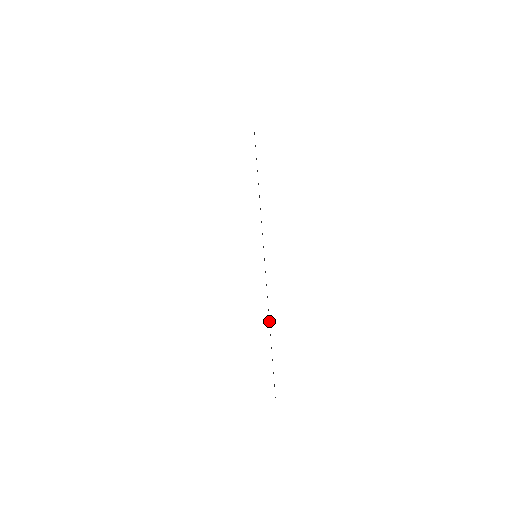
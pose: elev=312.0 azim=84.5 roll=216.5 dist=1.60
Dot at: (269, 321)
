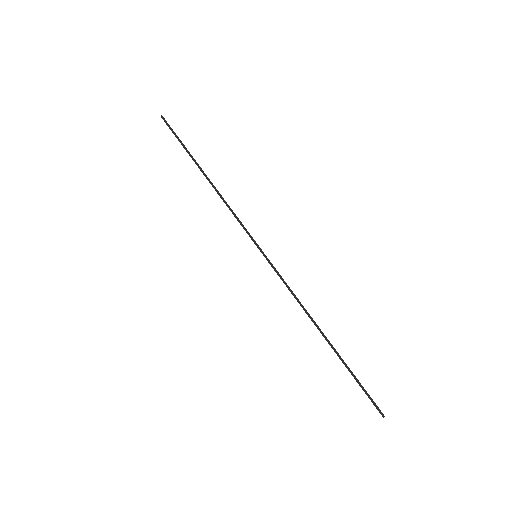
Dot at: (318, 327)
